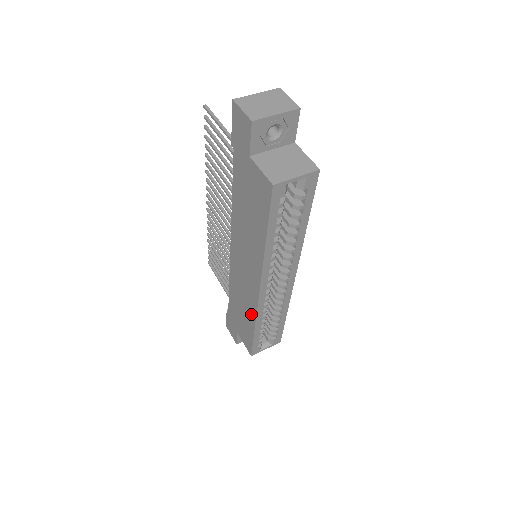
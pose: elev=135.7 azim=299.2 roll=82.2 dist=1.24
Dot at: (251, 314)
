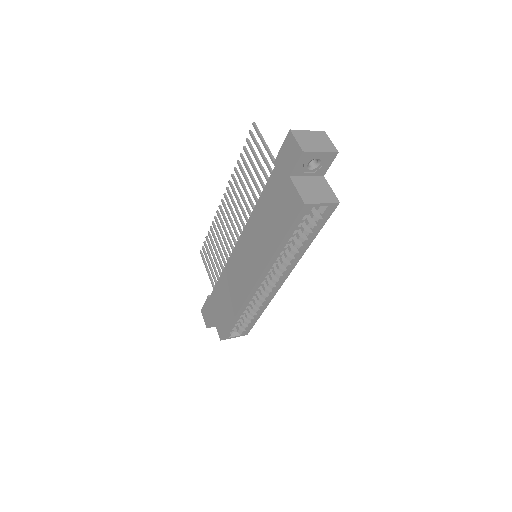
Dot at: (237, 303)
